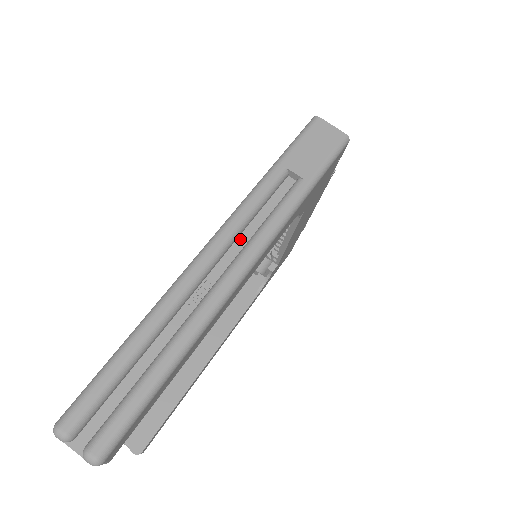
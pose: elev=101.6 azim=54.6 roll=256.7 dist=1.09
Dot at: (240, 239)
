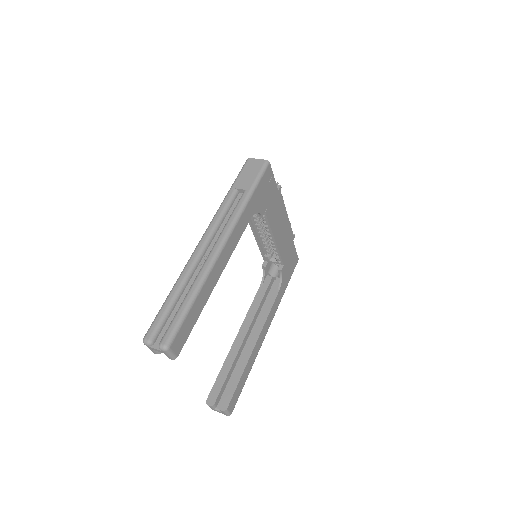
Dot at: (219, 231)
